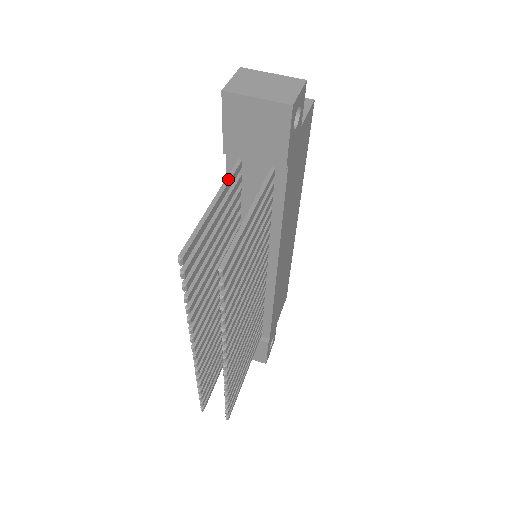
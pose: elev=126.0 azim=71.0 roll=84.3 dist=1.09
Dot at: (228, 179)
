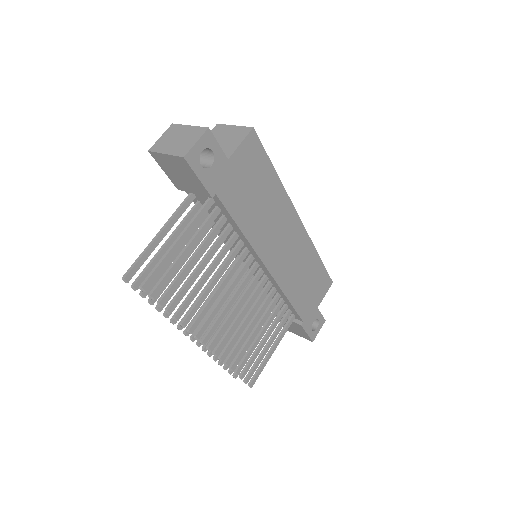
Dot at: (177, 211)
